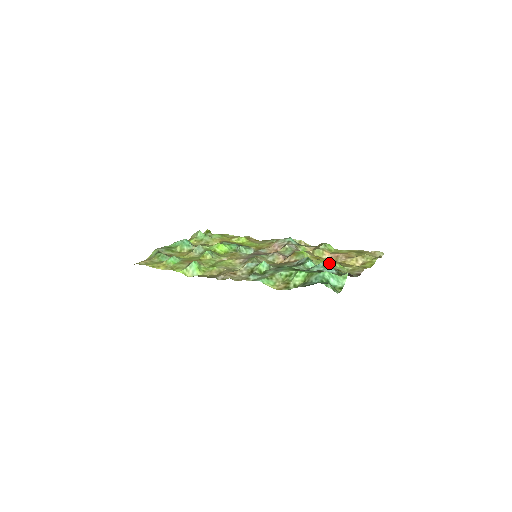
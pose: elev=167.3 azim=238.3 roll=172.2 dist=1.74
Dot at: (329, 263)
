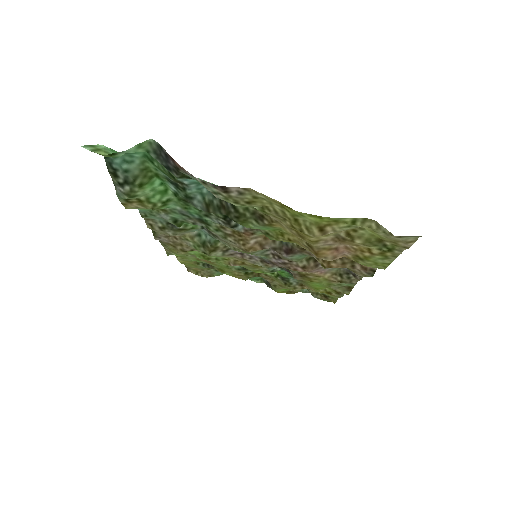
Dot at: (270, 225)
